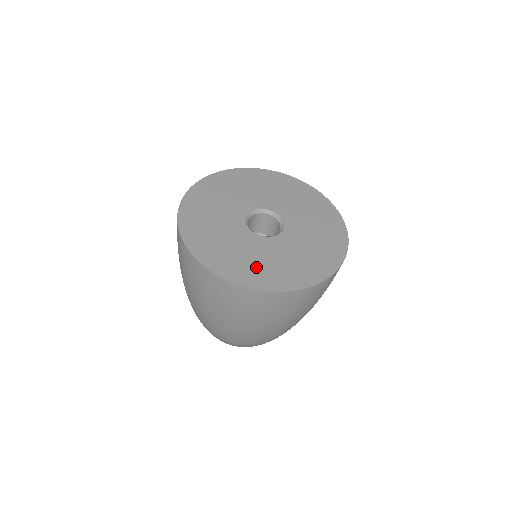
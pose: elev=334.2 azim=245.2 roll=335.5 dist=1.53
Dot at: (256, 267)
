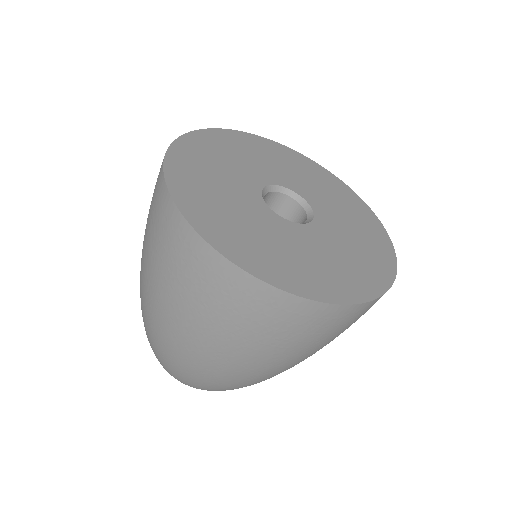
Dot at: (310, 268)
